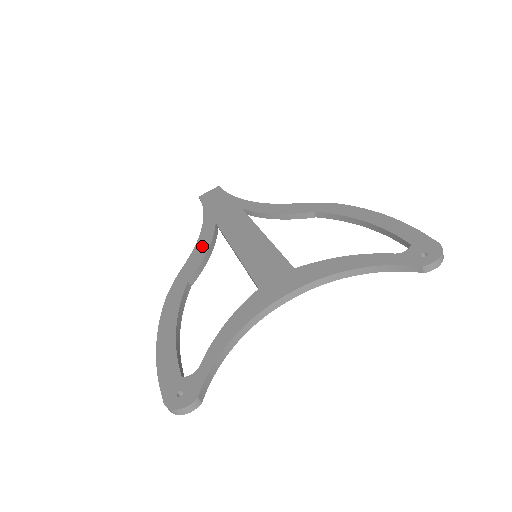
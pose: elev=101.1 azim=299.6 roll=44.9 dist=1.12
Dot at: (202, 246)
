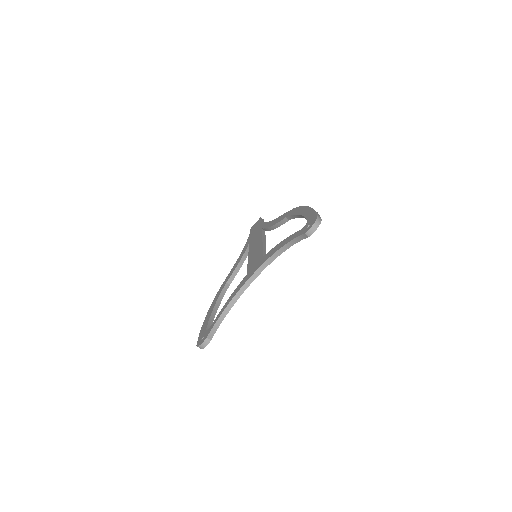
Dot at: (239, 259)
